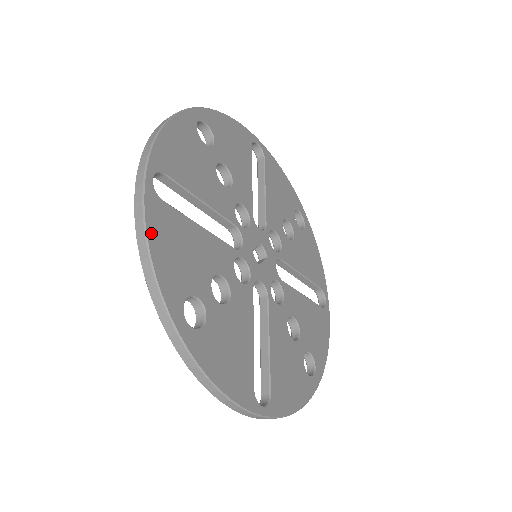
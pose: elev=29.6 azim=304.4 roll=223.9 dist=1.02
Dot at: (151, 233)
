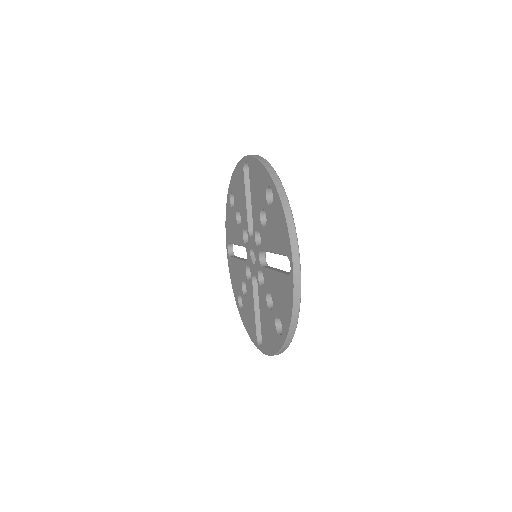
Dot at: (299, 301)
